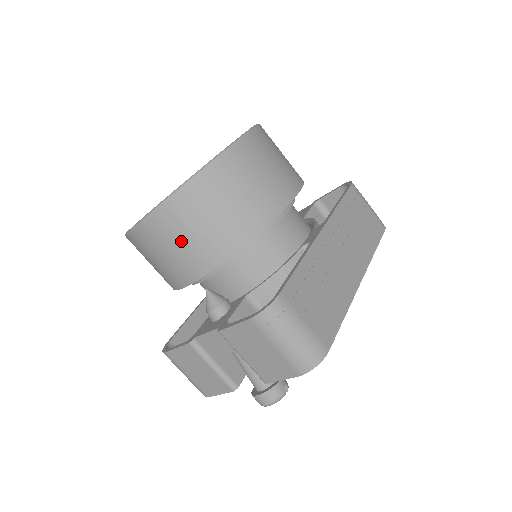
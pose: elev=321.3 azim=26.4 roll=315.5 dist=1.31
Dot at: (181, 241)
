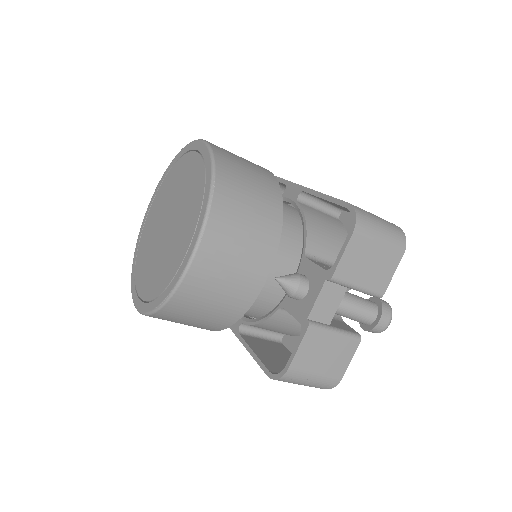
Dot at: (241, 238)
